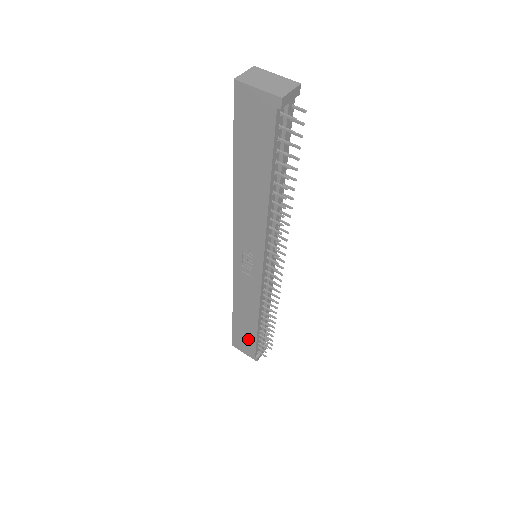
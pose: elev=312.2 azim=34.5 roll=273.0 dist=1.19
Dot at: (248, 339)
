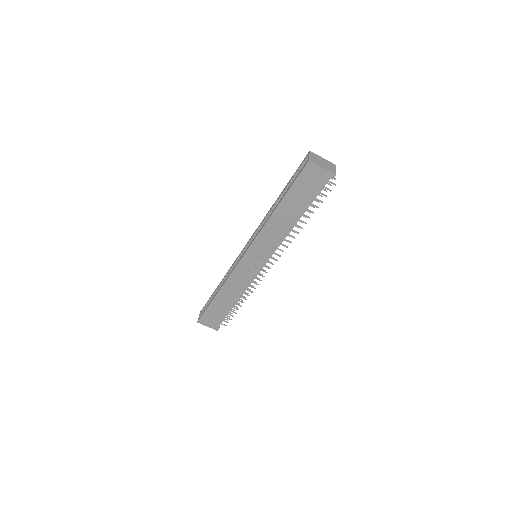
Dot at: (219, 315)
